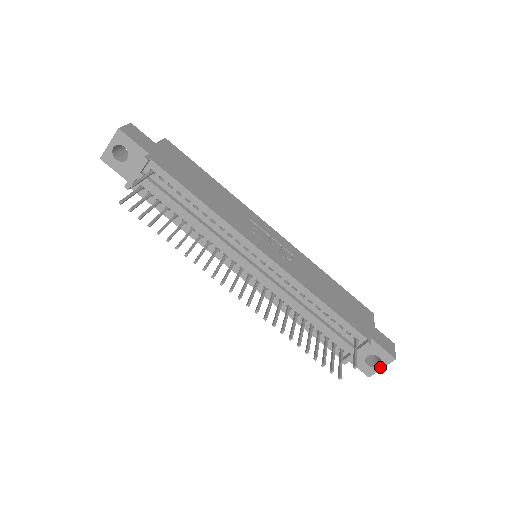
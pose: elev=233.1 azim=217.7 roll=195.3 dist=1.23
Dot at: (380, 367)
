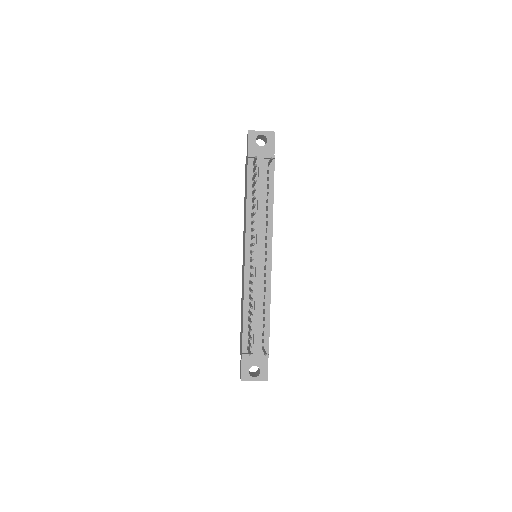
Dot at: (254, 379)
